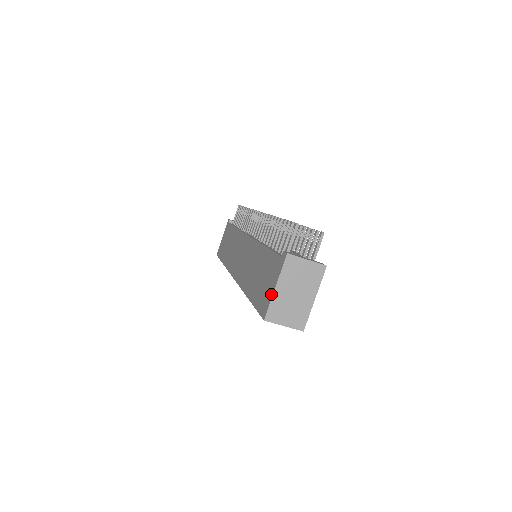
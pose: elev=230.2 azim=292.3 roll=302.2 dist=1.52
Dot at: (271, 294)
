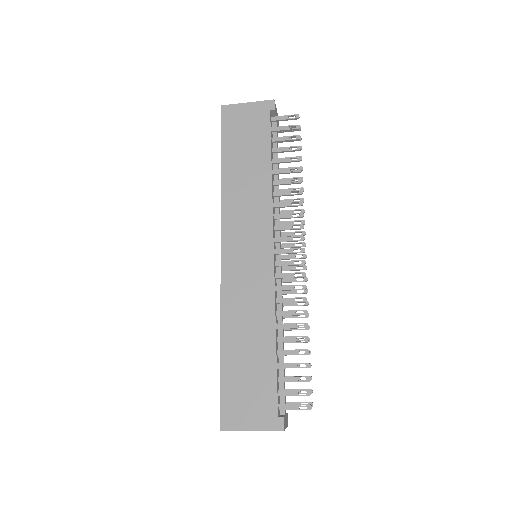
Dot at: (244, 427)
